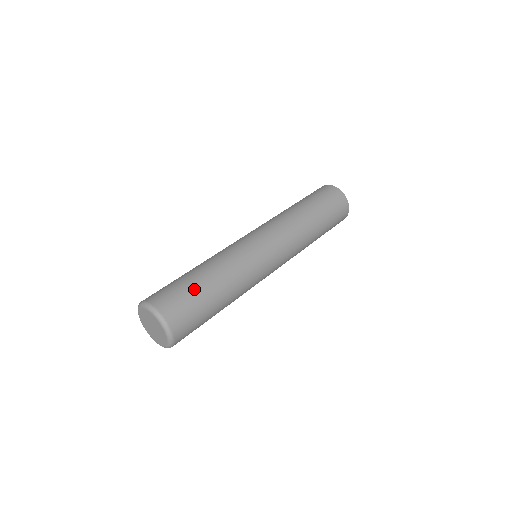
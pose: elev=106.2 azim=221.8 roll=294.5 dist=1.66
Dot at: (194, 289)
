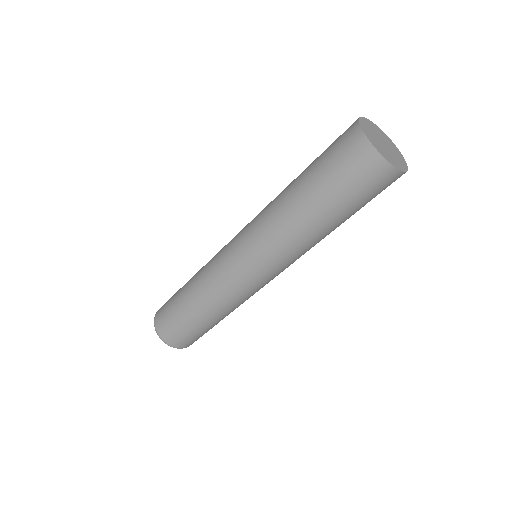
Dot at: (192, 328)
